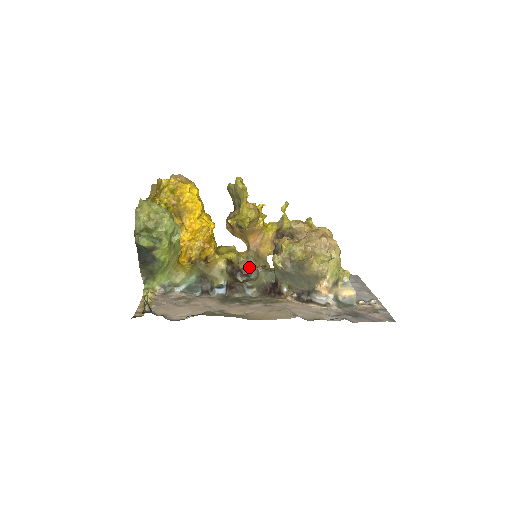
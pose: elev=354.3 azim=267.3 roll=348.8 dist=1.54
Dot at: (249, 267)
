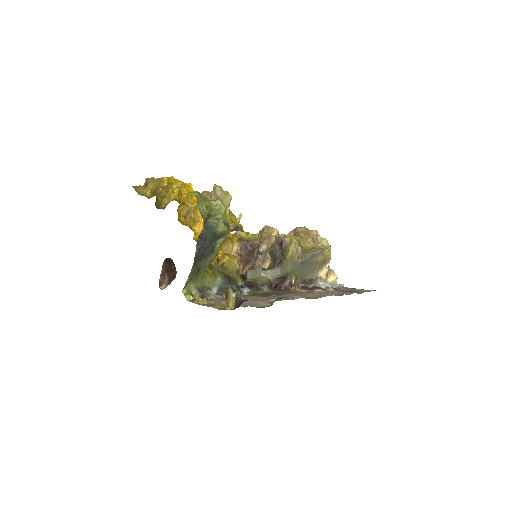
Dot at: occluded
